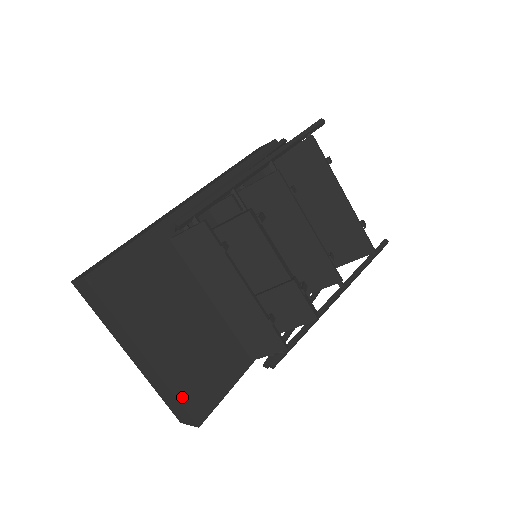
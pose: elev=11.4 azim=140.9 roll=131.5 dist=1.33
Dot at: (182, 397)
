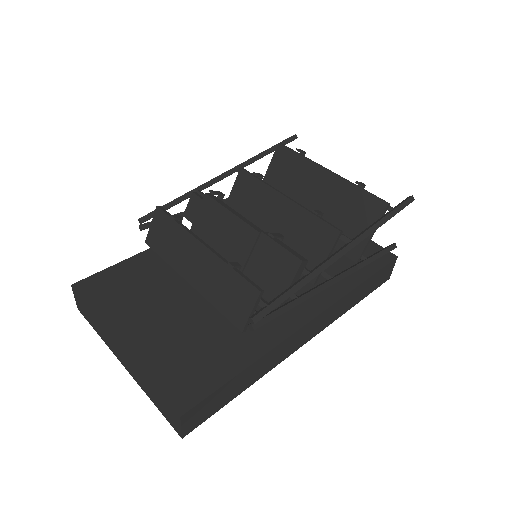
Dot at: (160, 382)
